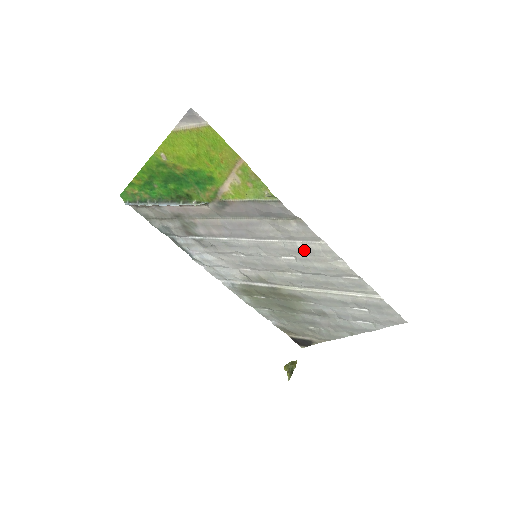
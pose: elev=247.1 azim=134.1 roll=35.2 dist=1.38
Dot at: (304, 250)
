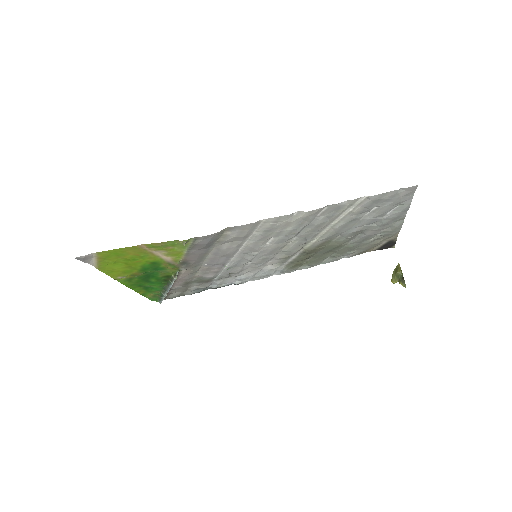
Dot at: (266, 232)
